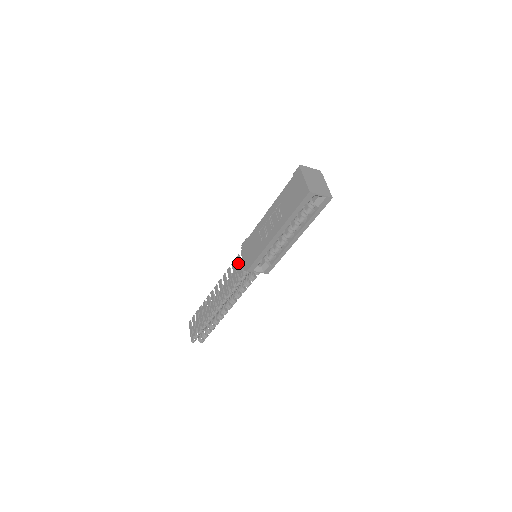
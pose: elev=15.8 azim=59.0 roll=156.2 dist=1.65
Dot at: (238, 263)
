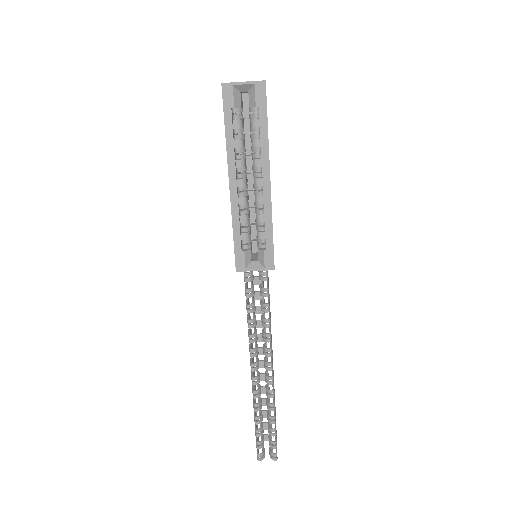
Dot at: occluded
